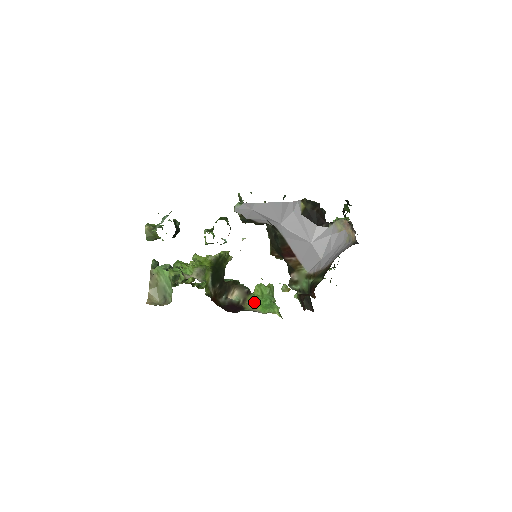
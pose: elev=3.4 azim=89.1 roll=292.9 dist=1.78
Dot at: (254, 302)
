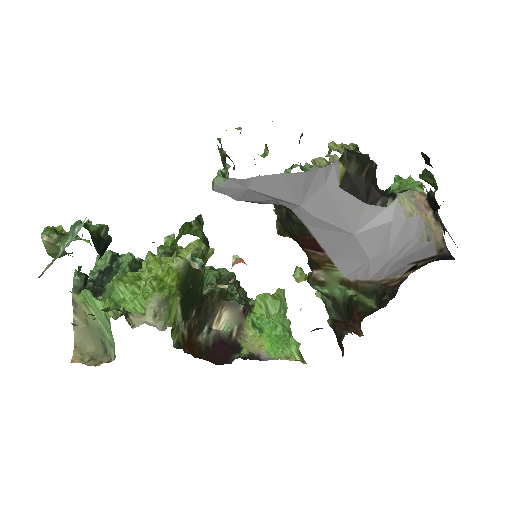
Dot at: (256, 331)
